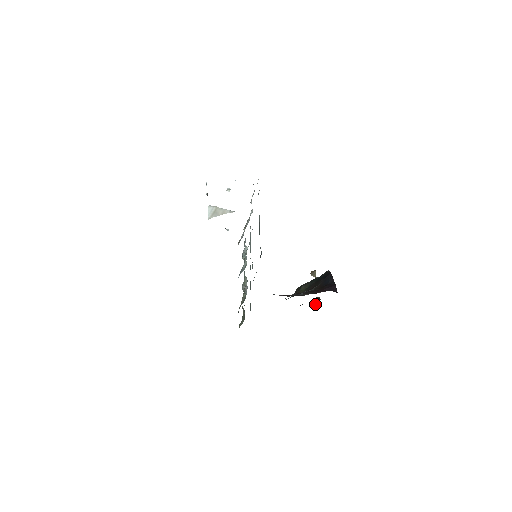
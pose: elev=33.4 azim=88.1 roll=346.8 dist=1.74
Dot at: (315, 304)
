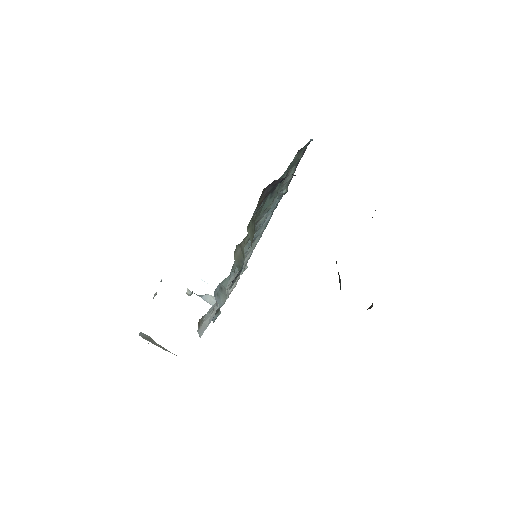
Dot at: (367, 309)
